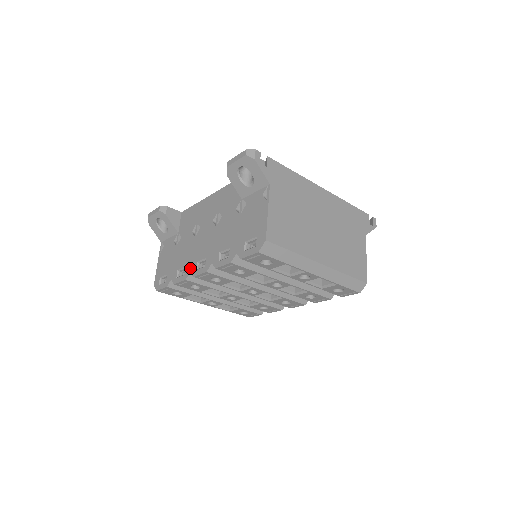
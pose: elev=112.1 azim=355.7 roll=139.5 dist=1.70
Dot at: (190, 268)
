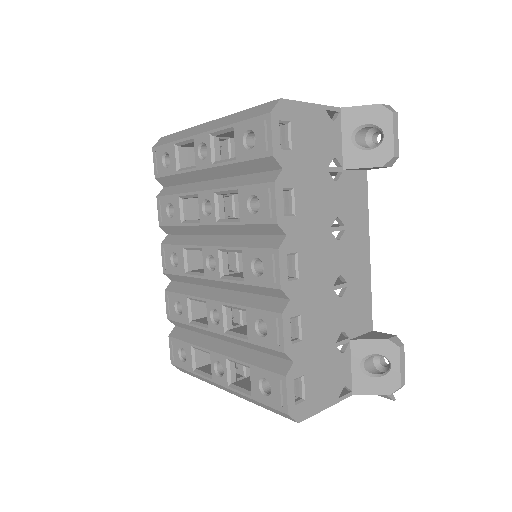
Dot at: occluded
